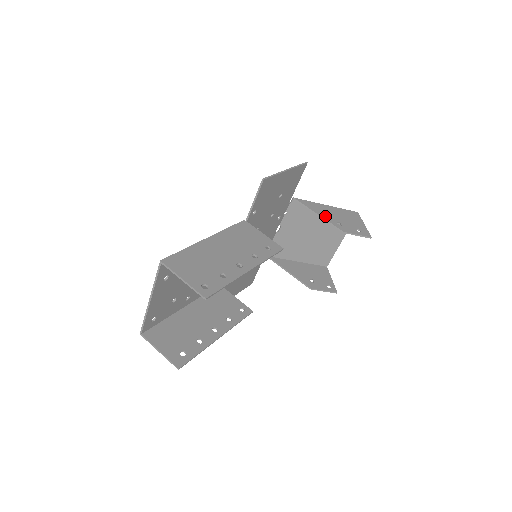
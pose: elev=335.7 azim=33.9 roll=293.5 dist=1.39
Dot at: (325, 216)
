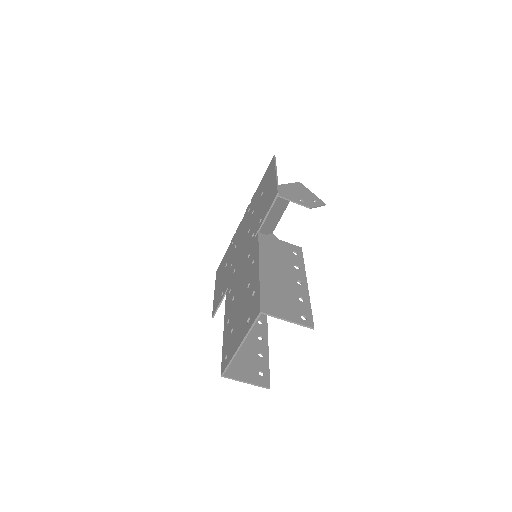
Dot at: (290, 198)
